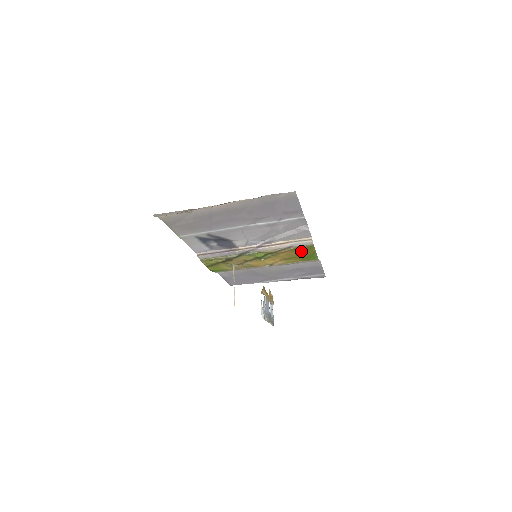
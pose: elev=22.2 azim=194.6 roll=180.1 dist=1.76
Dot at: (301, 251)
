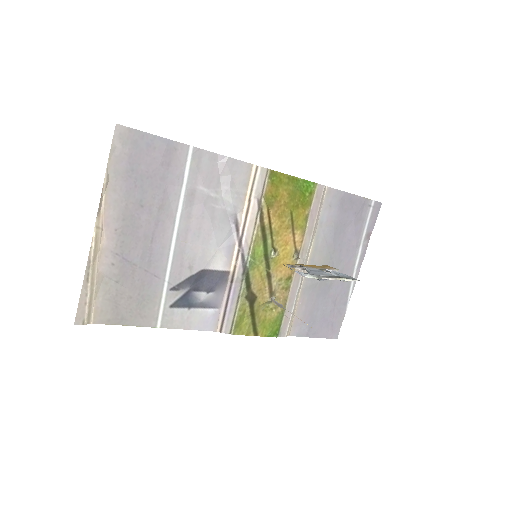
Dot at: (280, 195)
